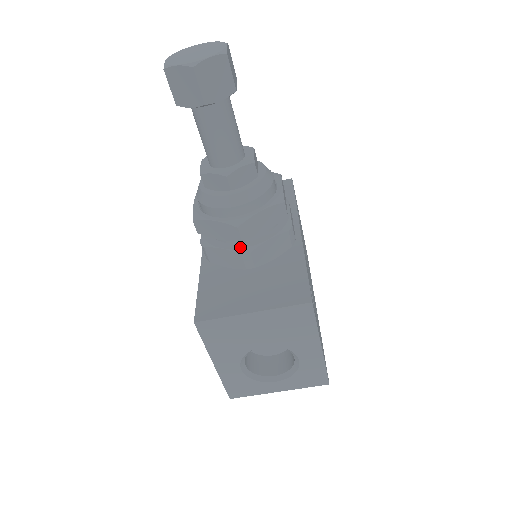
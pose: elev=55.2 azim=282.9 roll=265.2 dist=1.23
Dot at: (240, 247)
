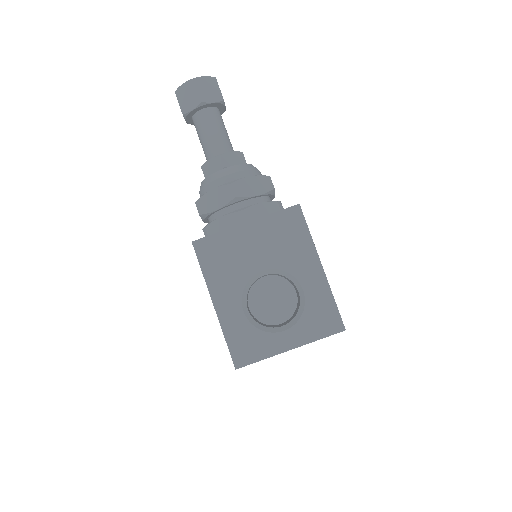
Dot at: (235, 210)
